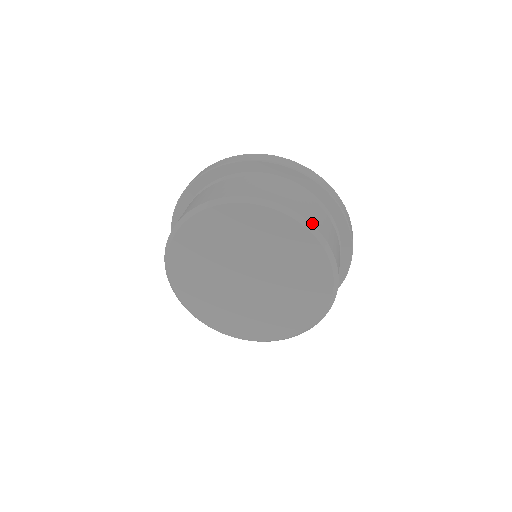
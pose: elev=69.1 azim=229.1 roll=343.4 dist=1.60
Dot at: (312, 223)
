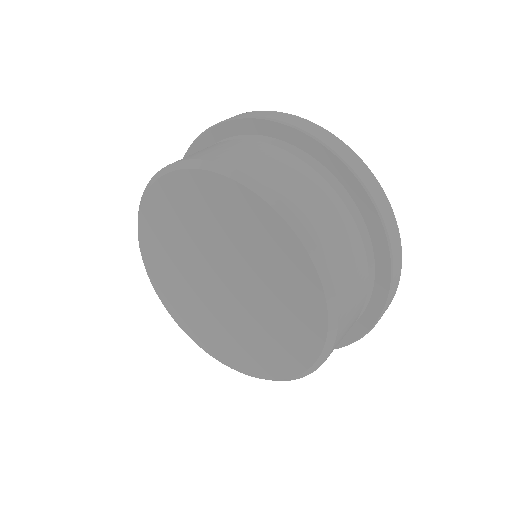
Dot at: (268, 186)
